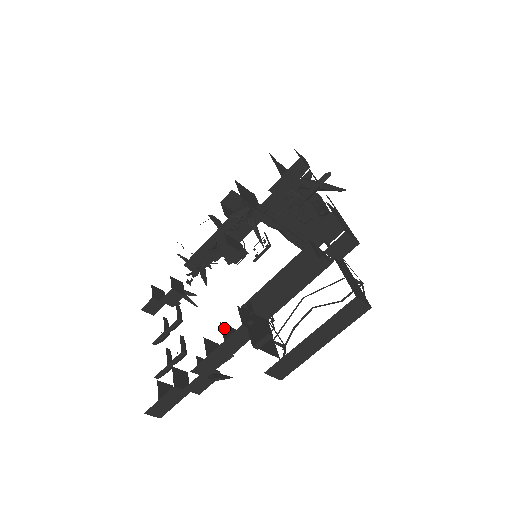
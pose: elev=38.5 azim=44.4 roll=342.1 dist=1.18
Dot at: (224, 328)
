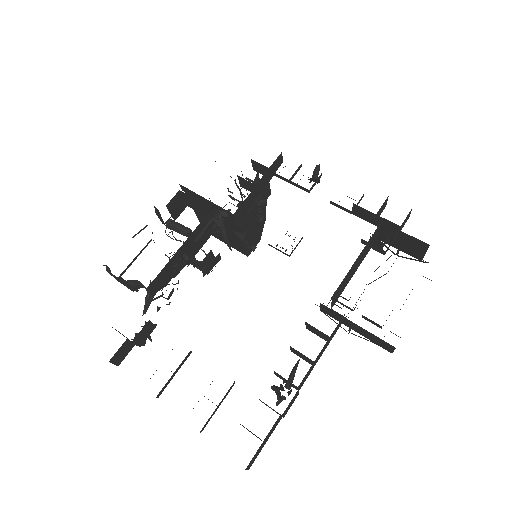
Dot at: (312, 327)
